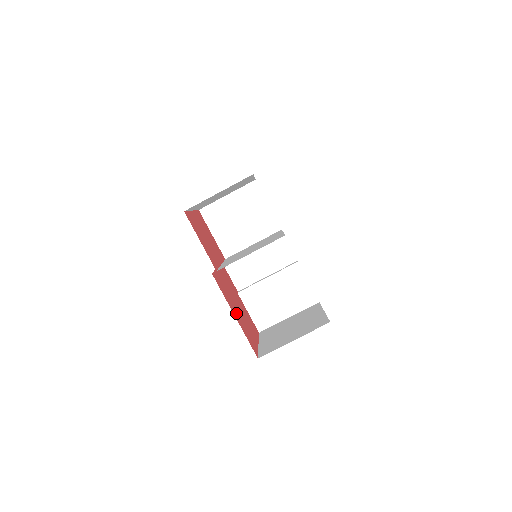
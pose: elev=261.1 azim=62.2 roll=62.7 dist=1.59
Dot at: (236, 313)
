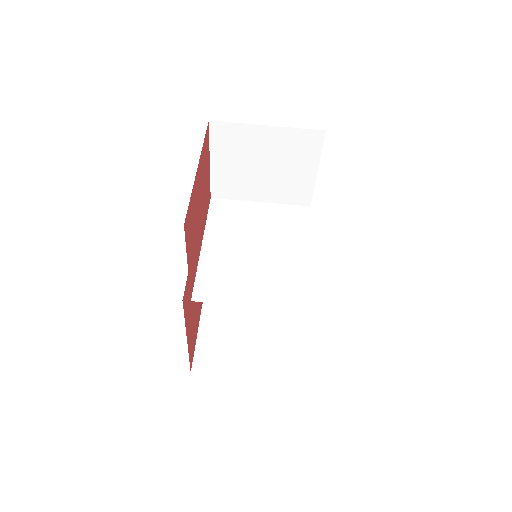
Dot at: (190, 322)
